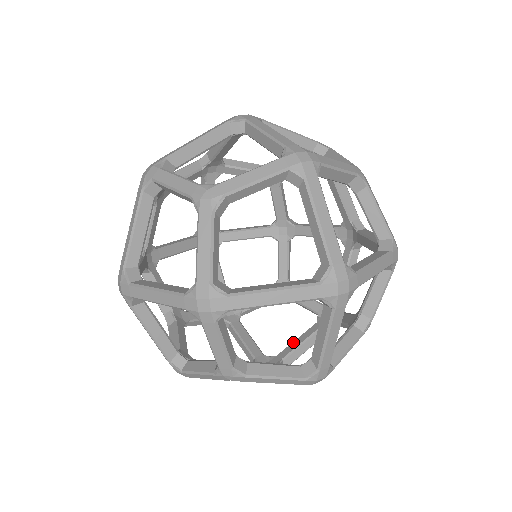
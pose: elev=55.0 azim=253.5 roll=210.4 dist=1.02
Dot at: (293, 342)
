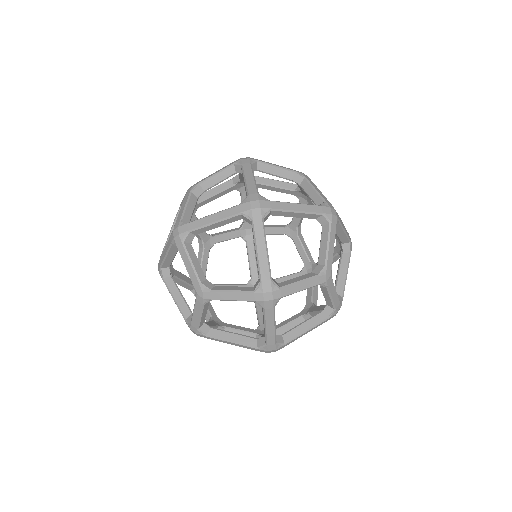
Dot at: (279, 279)
